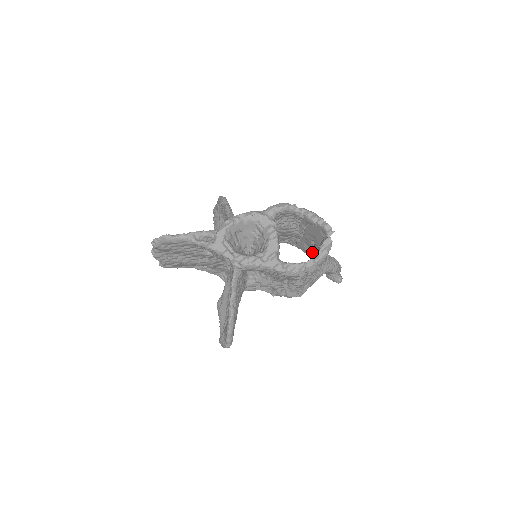
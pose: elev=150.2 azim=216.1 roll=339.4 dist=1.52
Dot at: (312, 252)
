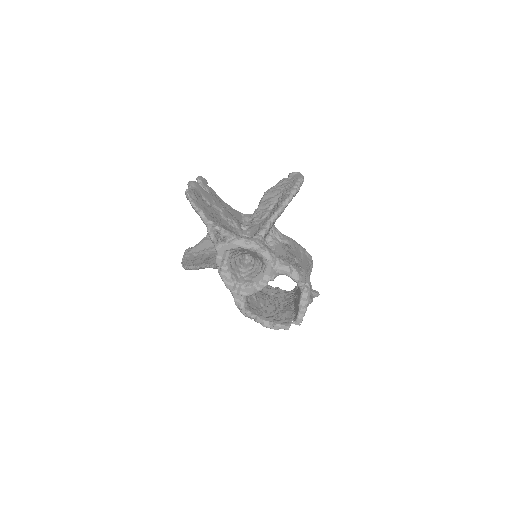
Dot at: occluded
